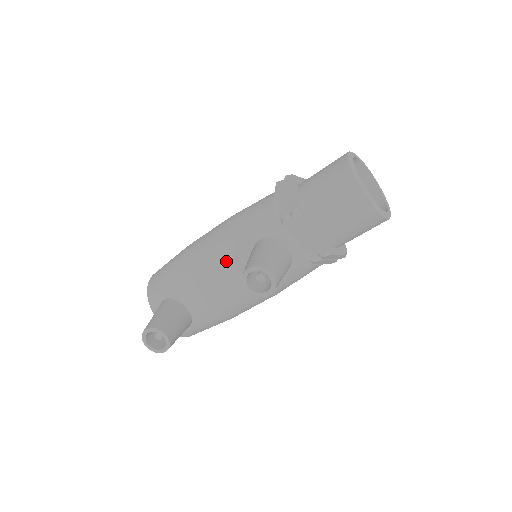
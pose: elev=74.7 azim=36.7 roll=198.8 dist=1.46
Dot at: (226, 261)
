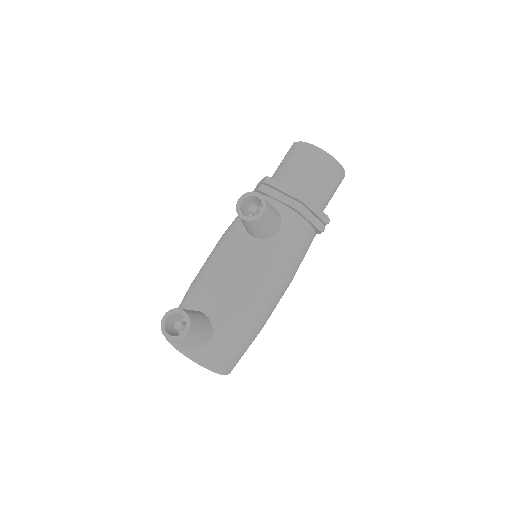
Dot at: (227, 246)
